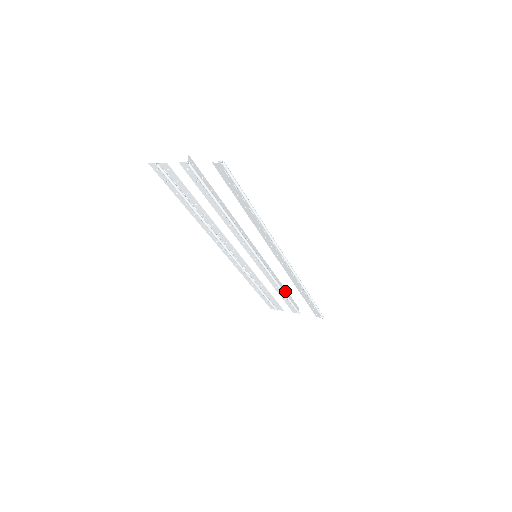
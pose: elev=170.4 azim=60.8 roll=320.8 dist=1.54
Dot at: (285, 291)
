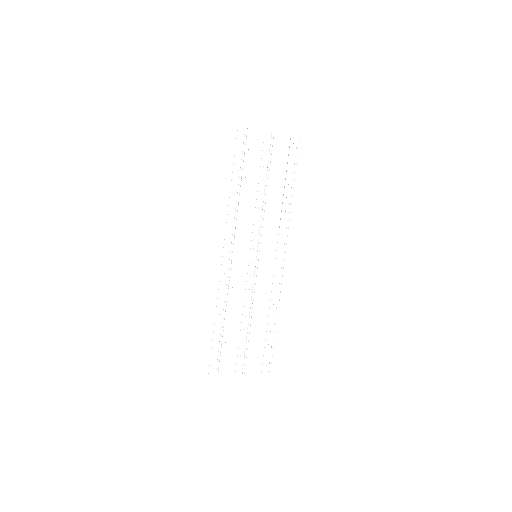
Dot at: (245, 331)
